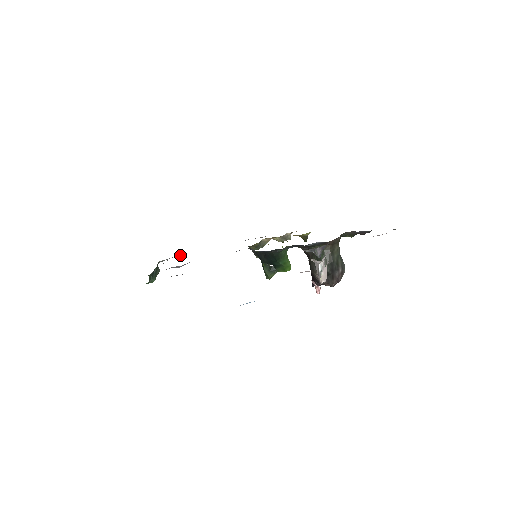
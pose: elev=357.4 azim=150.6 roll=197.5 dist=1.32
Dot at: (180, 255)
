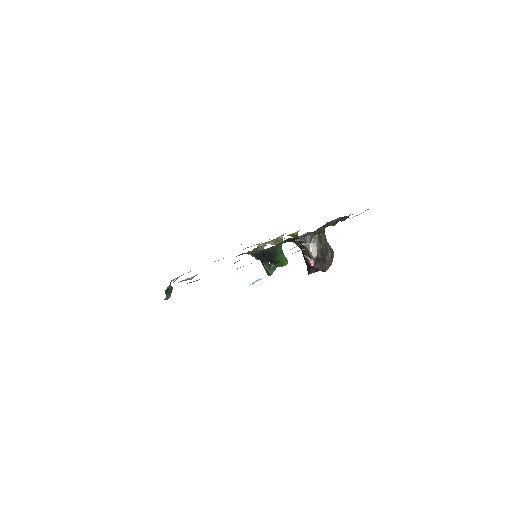
Dot at: occluded
